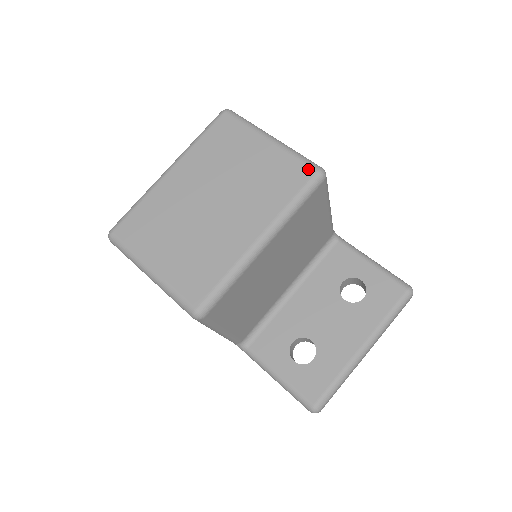
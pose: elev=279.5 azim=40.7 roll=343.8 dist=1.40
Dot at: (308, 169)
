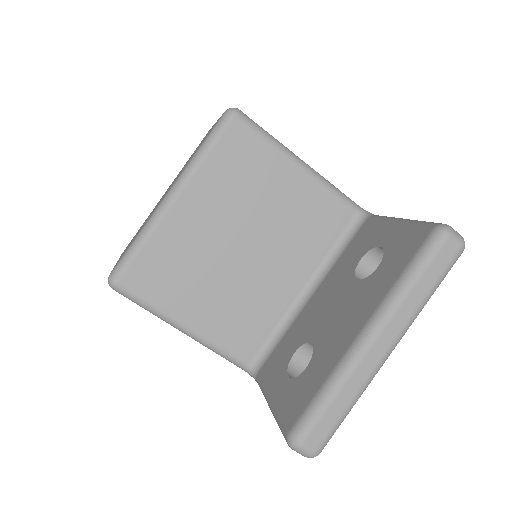
Dot at: occluded
